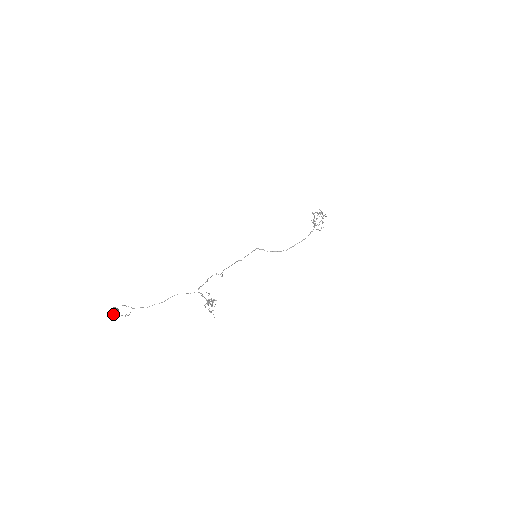
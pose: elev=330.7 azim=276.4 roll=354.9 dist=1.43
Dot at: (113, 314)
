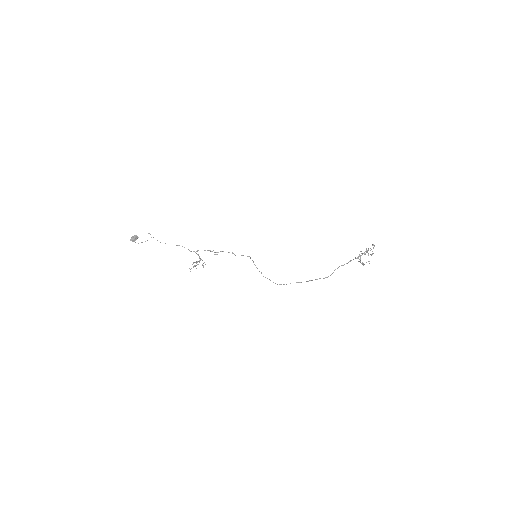
Dot at: (131, 240)
